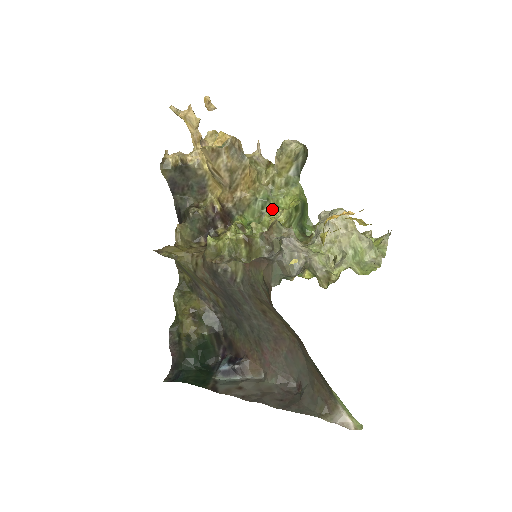
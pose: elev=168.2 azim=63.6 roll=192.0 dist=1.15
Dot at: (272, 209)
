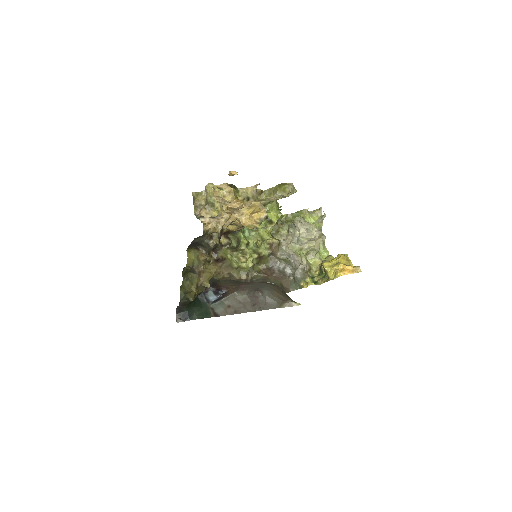
Dot at: occluded
